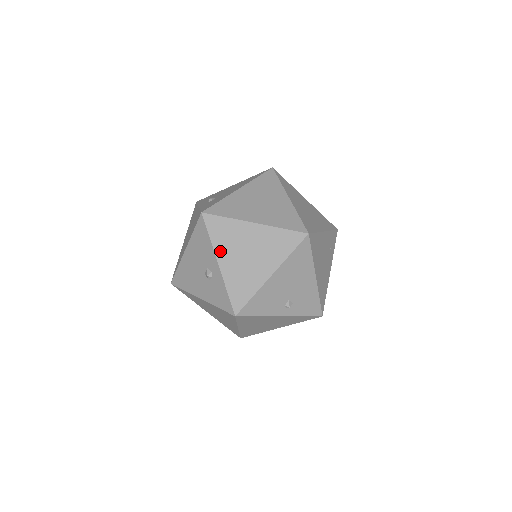
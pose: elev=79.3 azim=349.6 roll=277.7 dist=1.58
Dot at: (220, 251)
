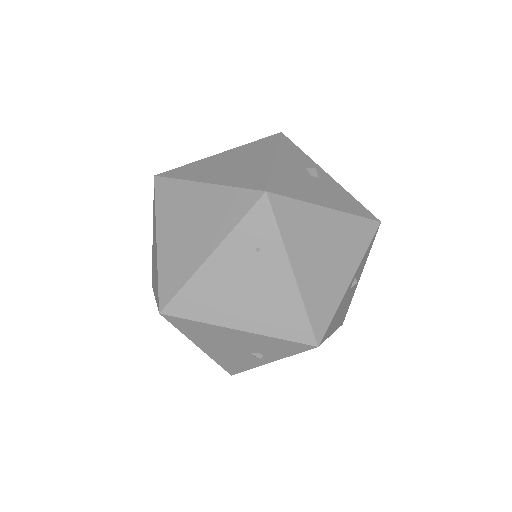
Dot at: occluded
